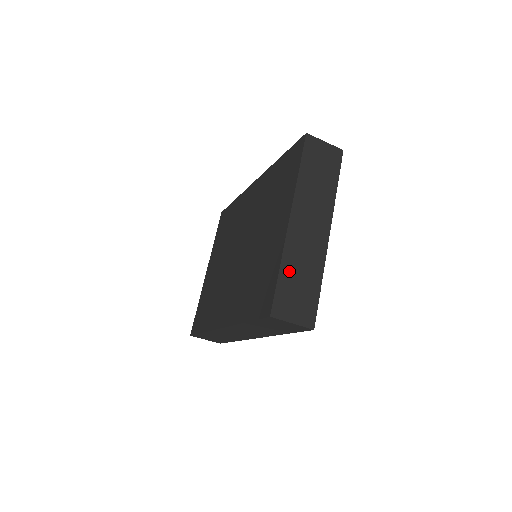
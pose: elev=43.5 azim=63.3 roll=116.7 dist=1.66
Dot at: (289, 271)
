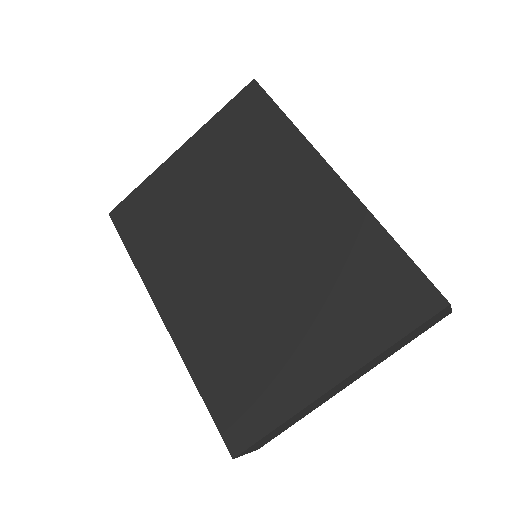
Dot at: (285, 424)
